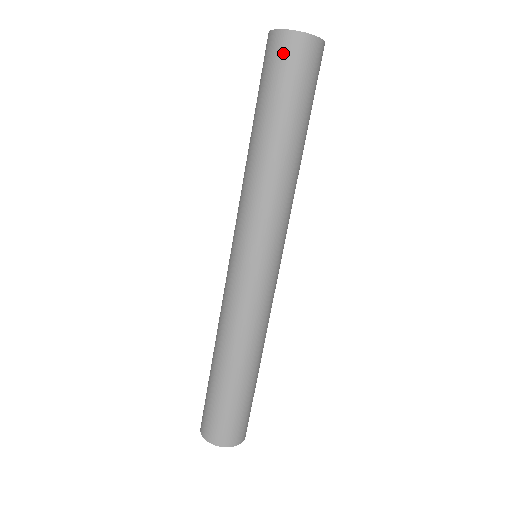
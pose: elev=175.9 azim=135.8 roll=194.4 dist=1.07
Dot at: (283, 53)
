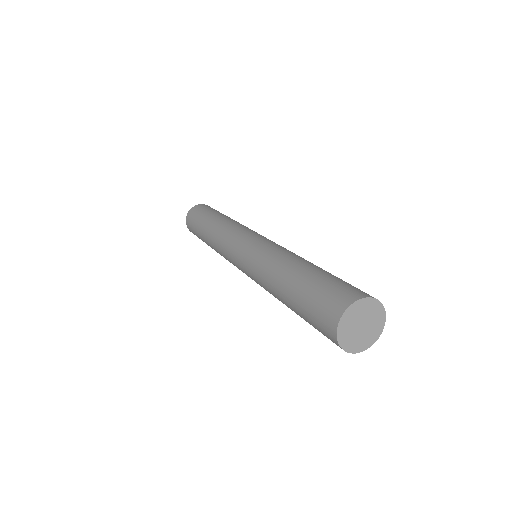
Dot at: (327, 336)
